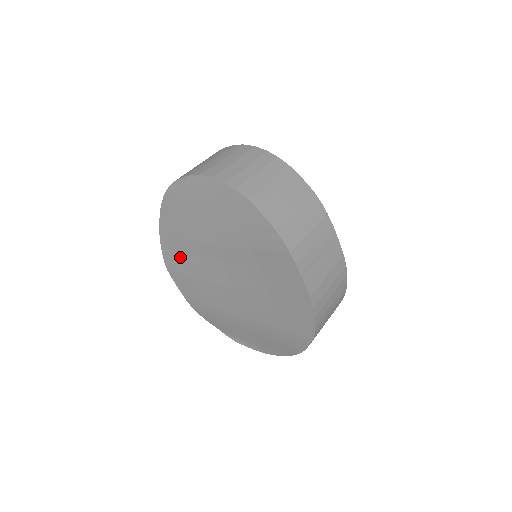
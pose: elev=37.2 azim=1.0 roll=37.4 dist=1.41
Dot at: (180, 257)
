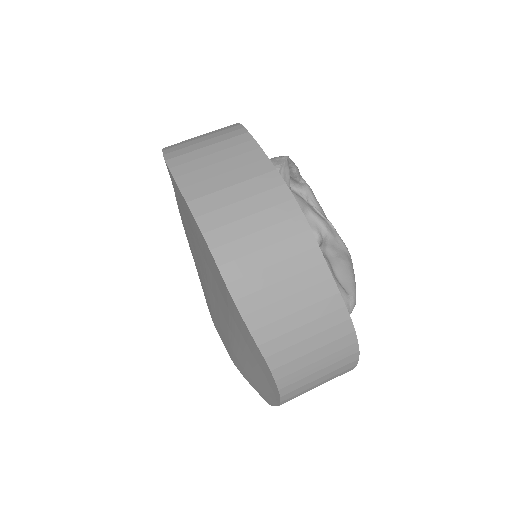
Dot at: (203, 289)
